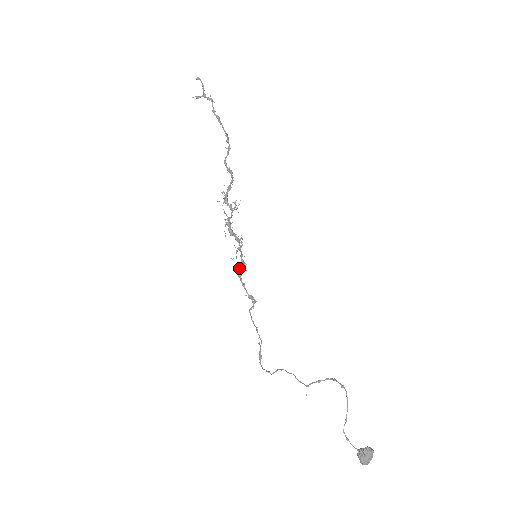
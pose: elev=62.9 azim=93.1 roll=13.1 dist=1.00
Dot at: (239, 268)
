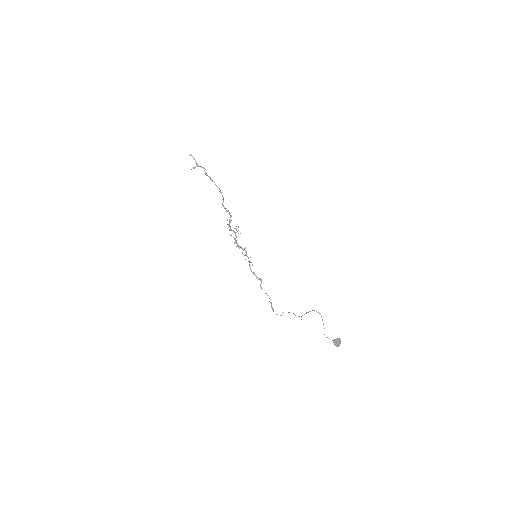
Dot at: (249, 265)
